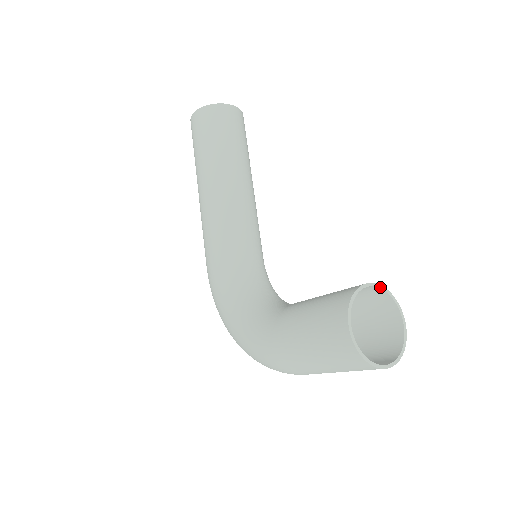
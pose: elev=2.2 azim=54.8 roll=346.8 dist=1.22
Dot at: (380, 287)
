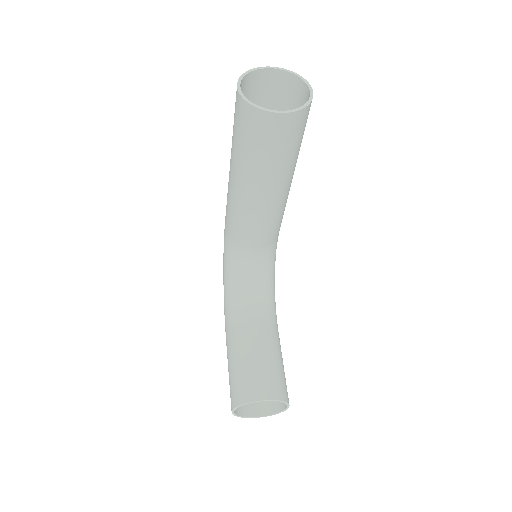
Dot at: occluded
